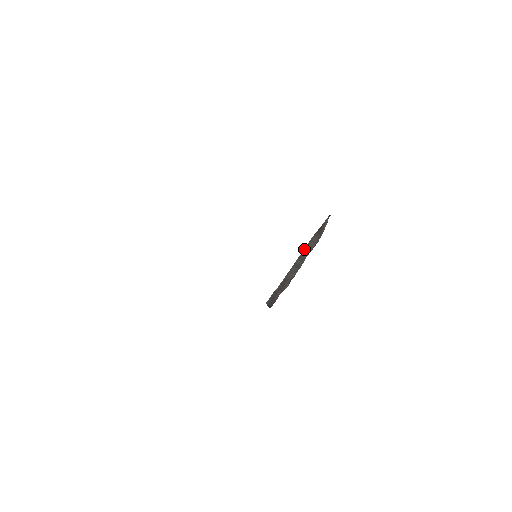
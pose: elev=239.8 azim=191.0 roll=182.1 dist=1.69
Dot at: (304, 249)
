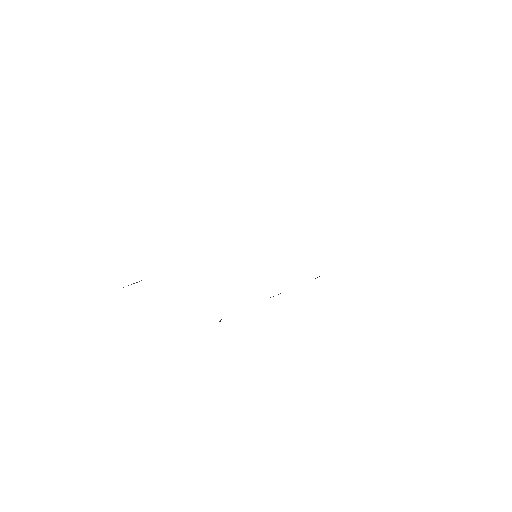
Dot at: occluded
